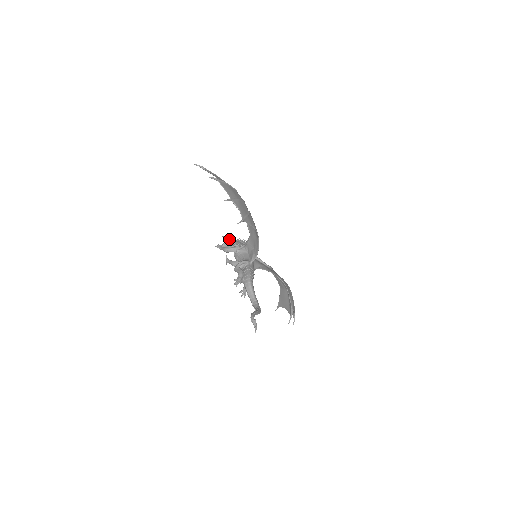
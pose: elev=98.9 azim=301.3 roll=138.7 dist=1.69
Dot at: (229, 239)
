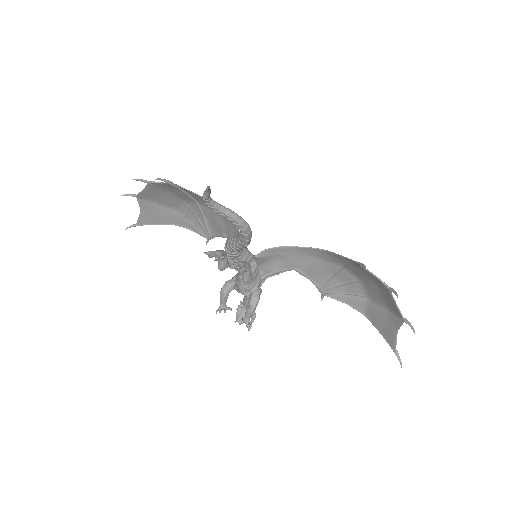
Dot at: (241, 308)
